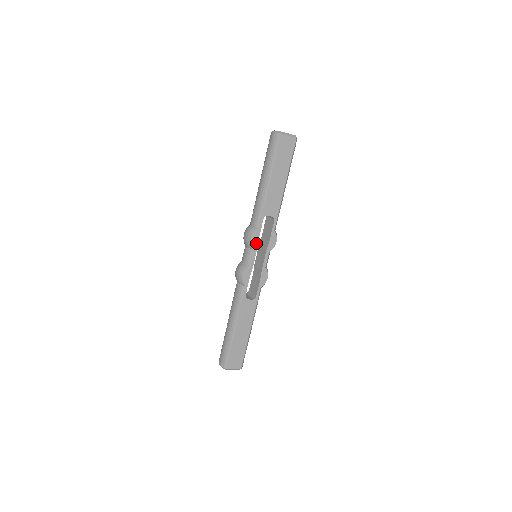
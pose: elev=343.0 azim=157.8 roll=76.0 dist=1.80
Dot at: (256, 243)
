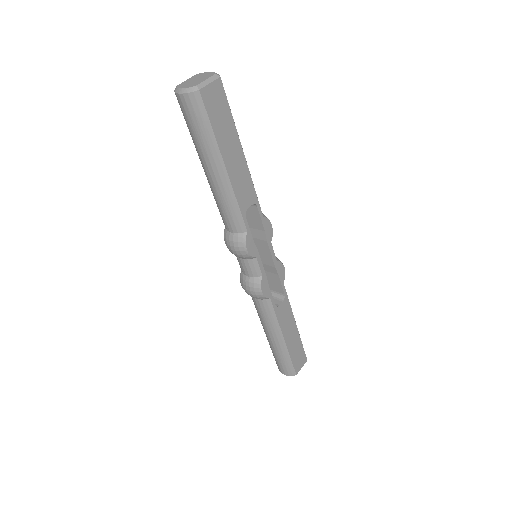
Dot at: (254, 249)
